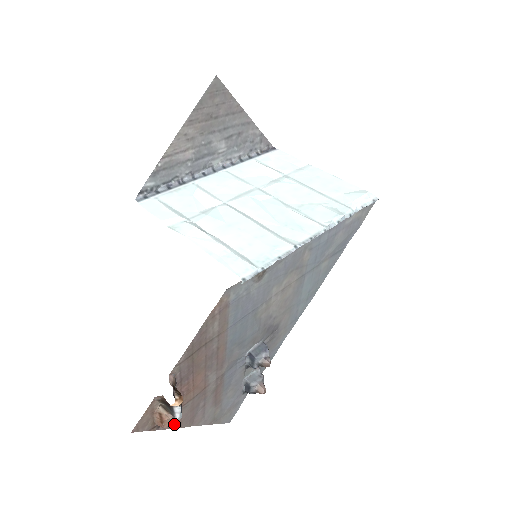
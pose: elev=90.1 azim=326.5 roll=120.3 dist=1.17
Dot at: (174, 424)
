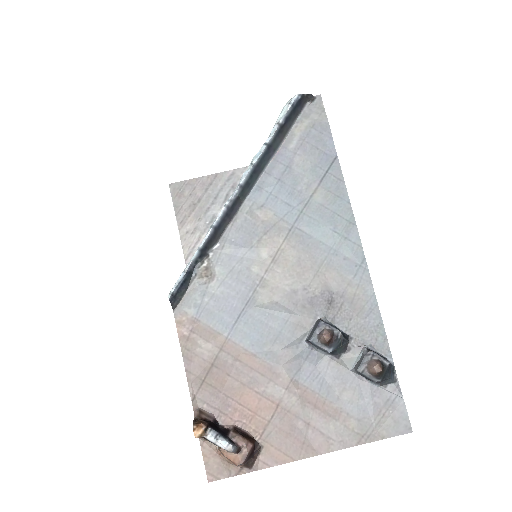
Dot at: (275, 459)
